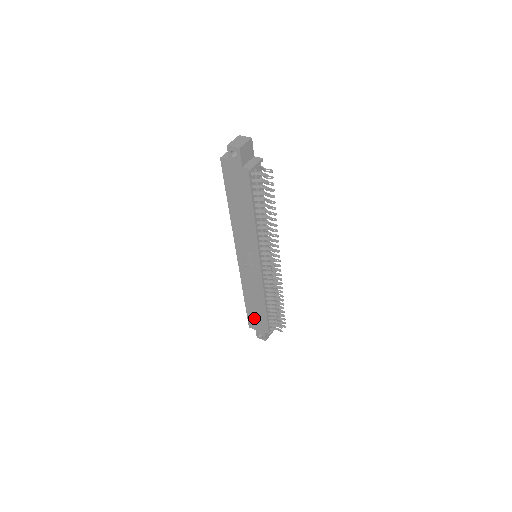
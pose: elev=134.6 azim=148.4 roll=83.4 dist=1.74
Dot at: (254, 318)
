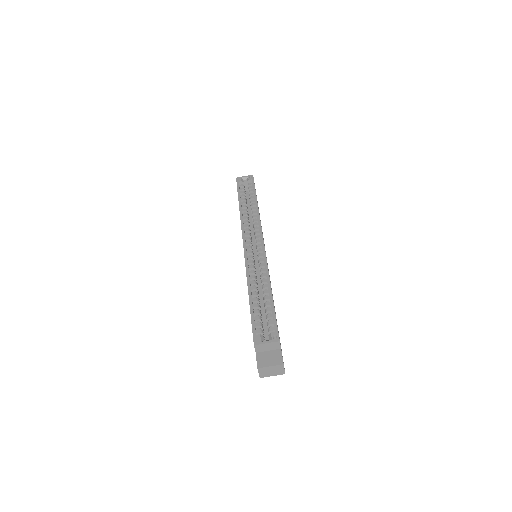
Dot at: occluded
